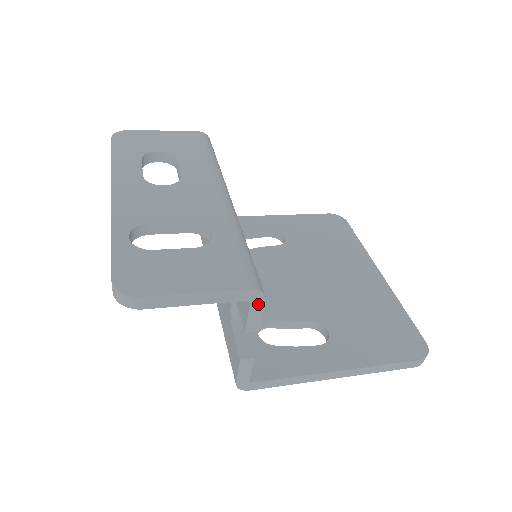
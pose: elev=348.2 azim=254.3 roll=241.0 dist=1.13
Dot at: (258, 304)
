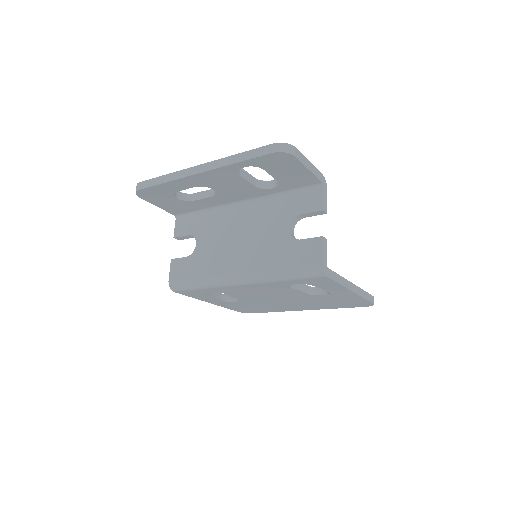
Dot at: (325, 190)
